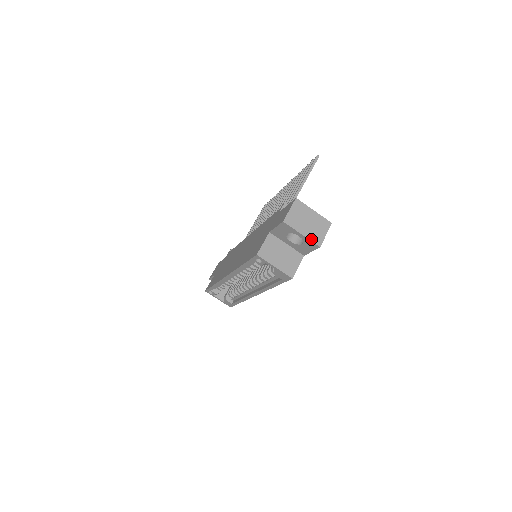
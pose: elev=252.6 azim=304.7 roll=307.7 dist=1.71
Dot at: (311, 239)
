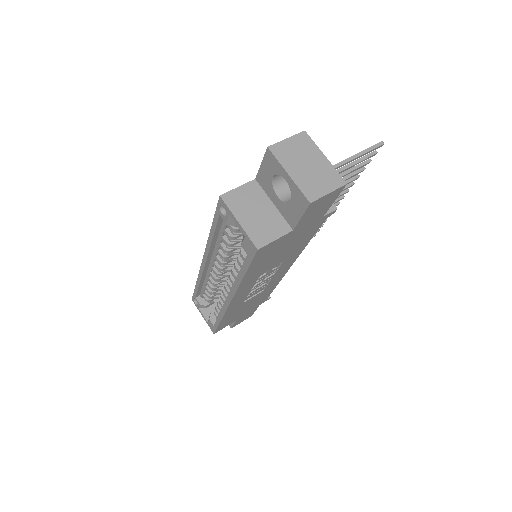
Dot at: (301, 187)
